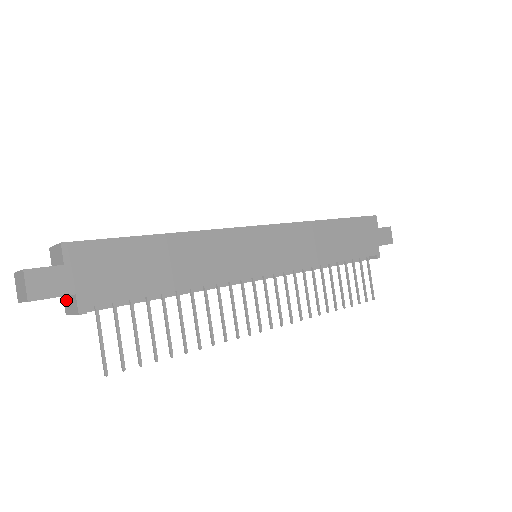
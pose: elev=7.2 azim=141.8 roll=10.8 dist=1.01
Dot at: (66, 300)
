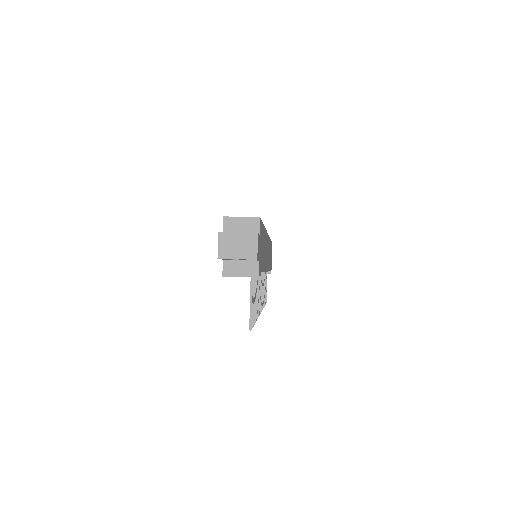
Dot at: (231, 264)
